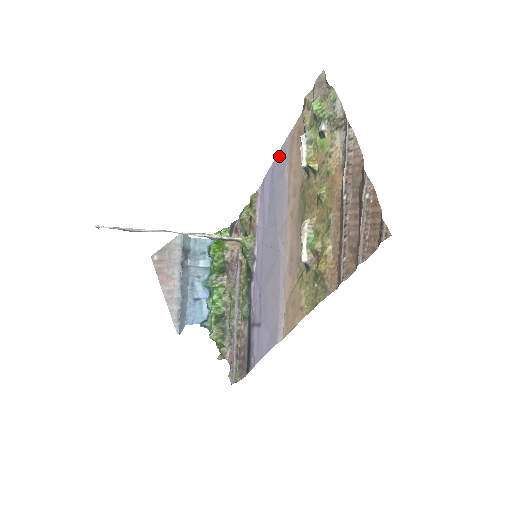
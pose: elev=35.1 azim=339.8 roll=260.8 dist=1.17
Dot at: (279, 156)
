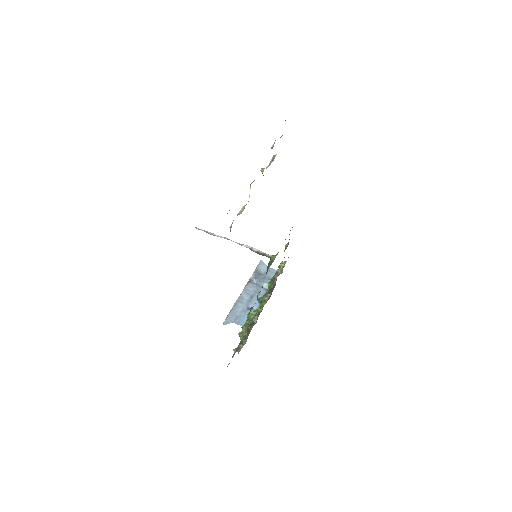
Dot at: occluded
